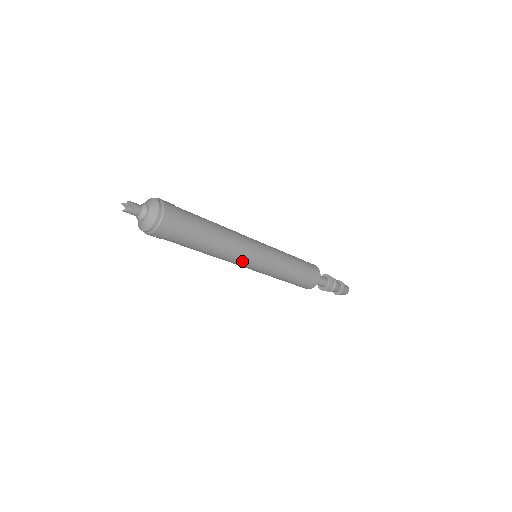
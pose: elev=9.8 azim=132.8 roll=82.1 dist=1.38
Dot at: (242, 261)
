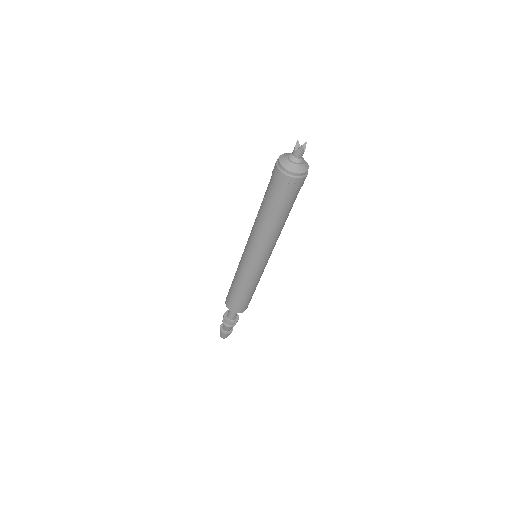
Dot at: (269, 250)
